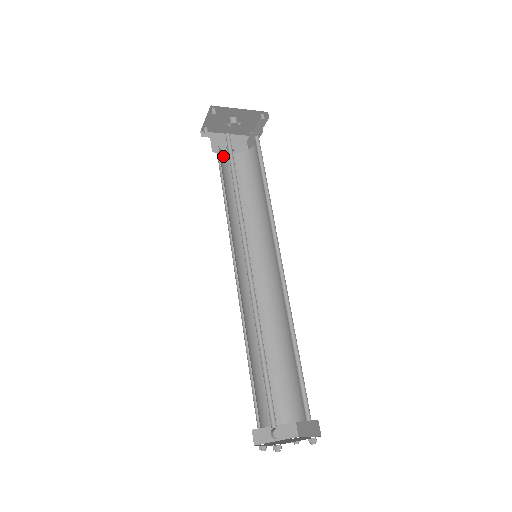
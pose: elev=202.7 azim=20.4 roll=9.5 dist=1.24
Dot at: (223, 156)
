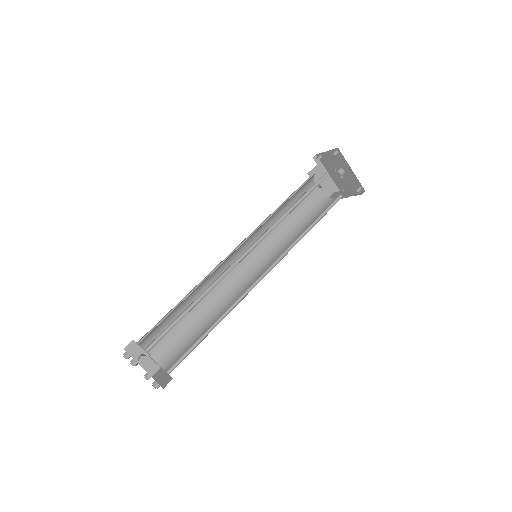
Dot at: (311, 183)
